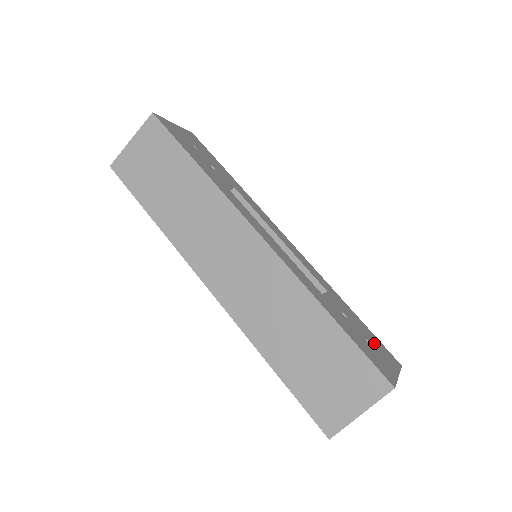
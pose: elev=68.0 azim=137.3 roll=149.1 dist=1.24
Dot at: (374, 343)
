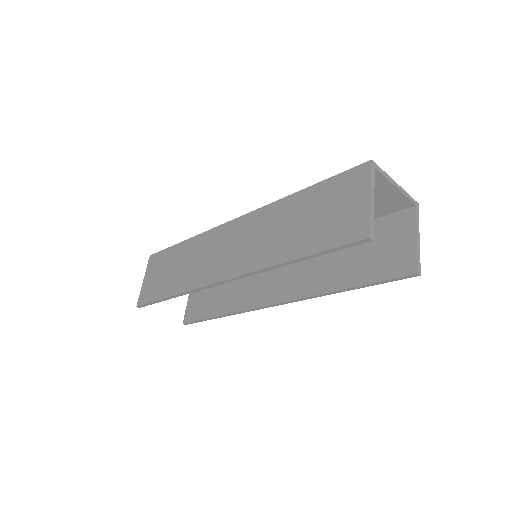
Dot at: occluded
